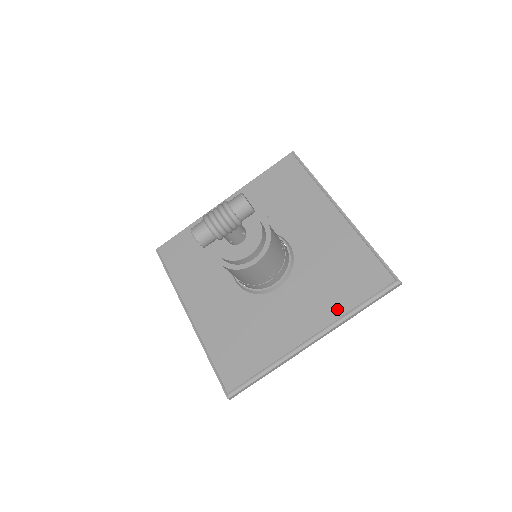
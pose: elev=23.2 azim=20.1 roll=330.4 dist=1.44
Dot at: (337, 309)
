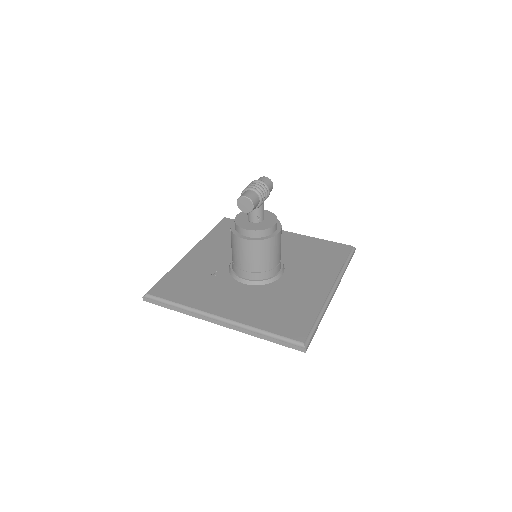
Dot at: (334, 269)
